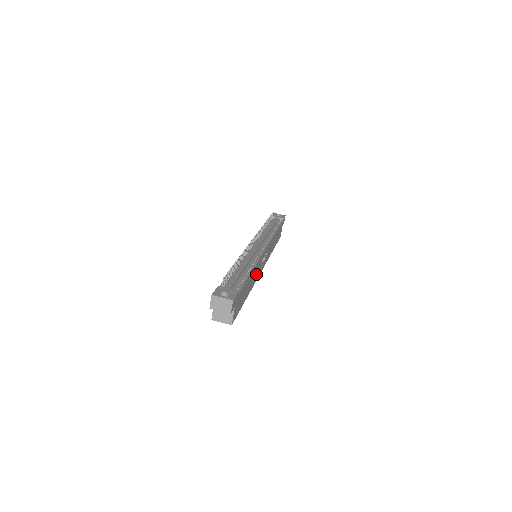
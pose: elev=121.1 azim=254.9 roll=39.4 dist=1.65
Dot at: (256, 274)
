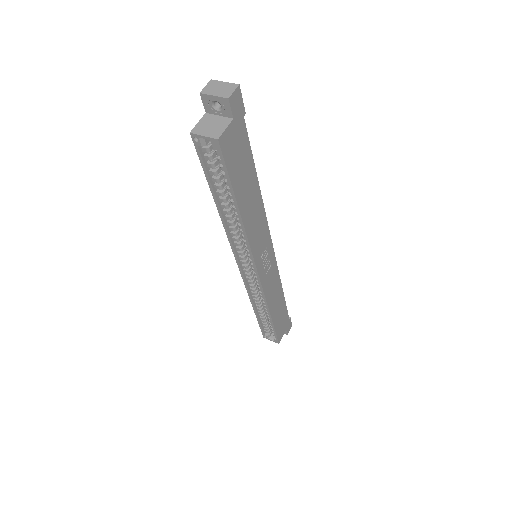
Dot at: (255, 232)
